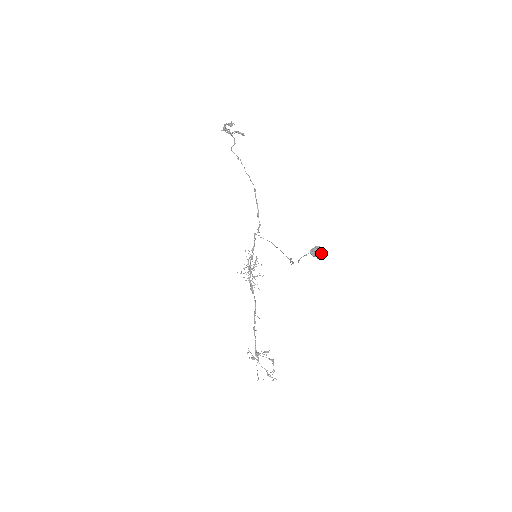
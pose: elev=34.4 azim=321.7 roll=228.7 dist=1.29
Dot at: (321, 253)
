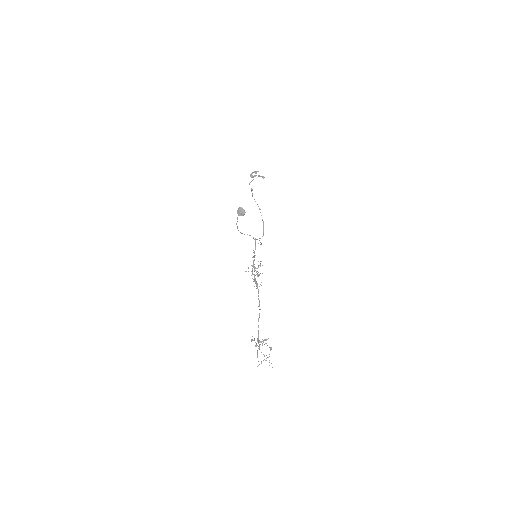
Dot at: (244, 213)
